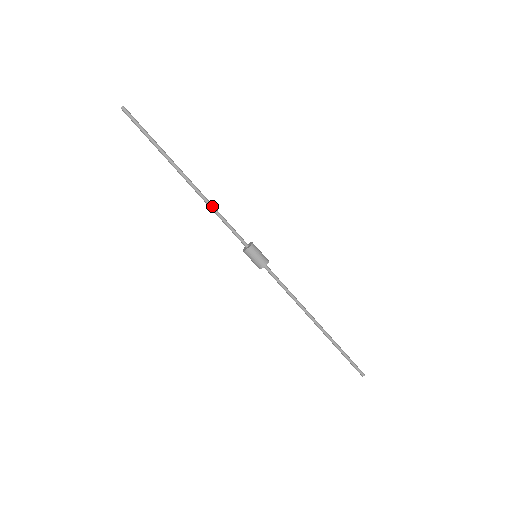
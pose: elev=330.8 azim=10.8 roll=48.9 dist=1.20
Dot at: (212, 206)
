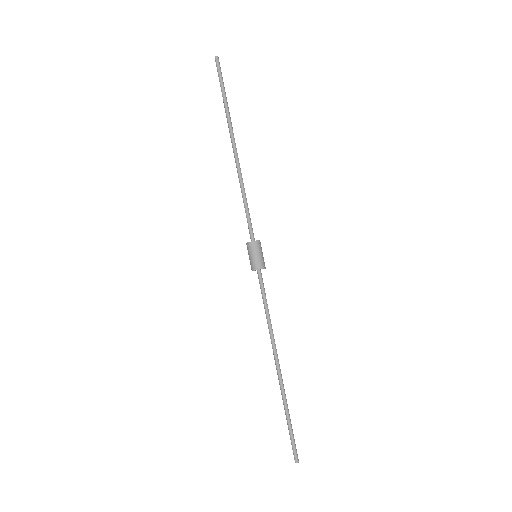
Dot at: (243, 183)
